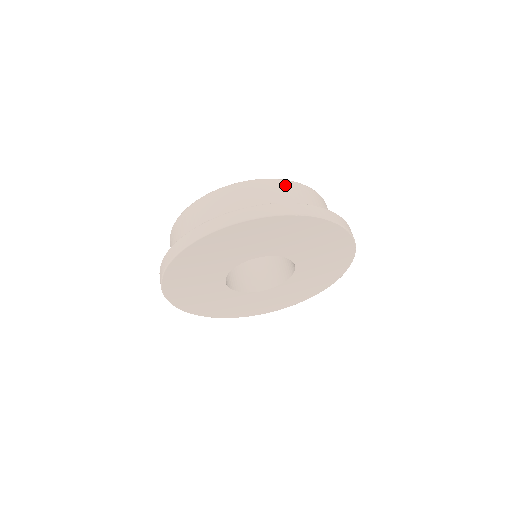
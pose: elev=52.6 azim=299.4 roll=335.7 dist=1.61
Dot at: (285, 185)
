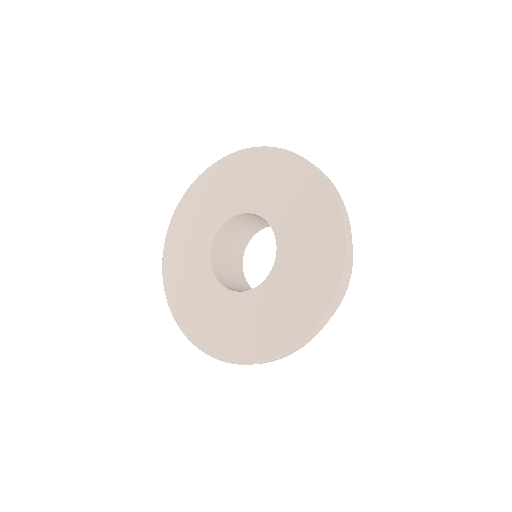
Dot at: occluded
